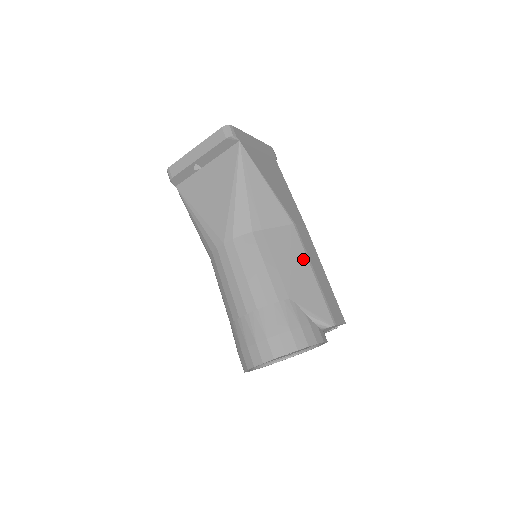
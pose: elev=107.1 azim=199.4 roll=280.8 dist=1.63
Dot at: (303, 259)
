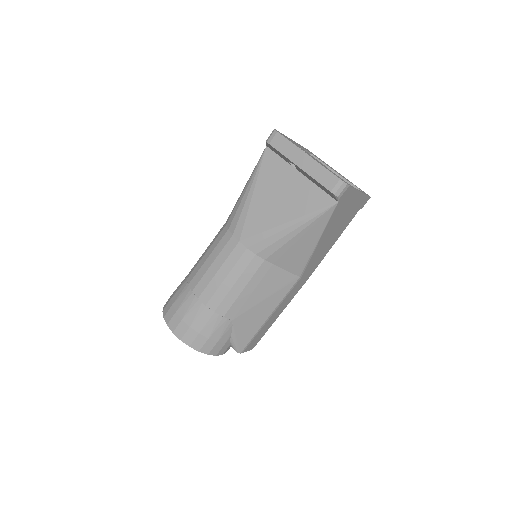
Dot at: (274, 304)
